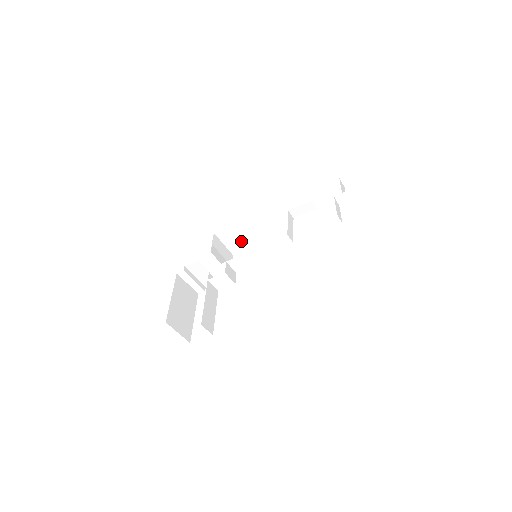
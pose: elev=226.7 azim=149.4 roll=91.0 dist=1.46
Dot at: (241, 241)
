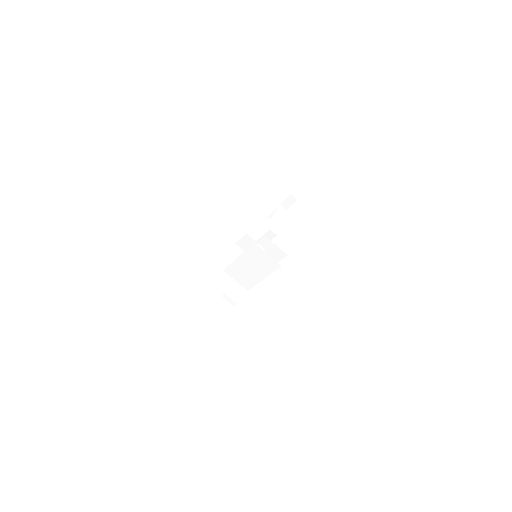
Dot at: occluded
